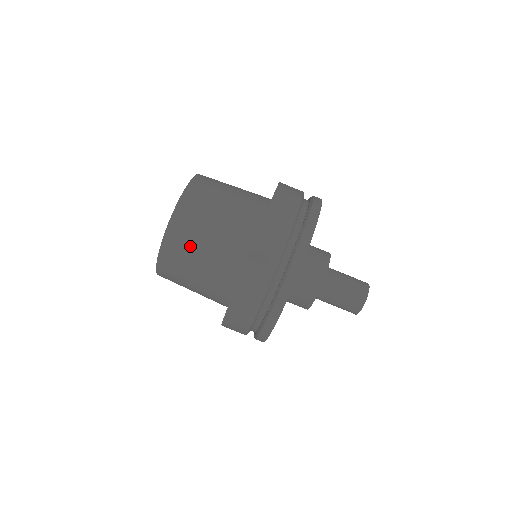
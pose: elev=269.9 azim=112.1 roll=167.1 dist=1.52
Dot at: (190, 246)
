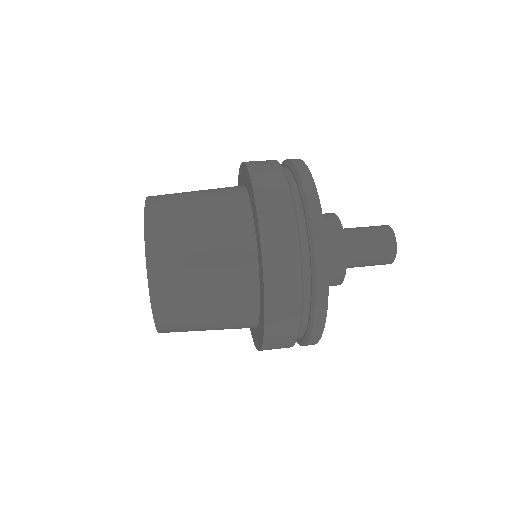
Dot at: occluded
